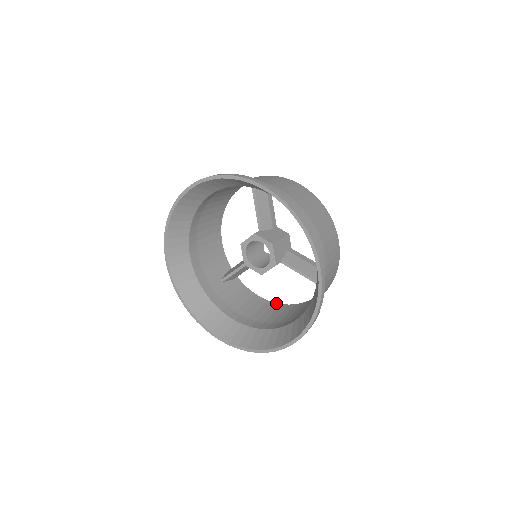
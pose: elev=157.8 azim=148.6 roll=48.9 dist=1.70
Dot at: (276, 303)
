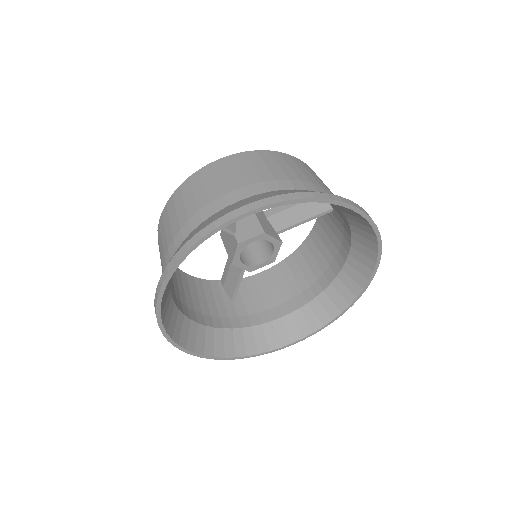
Dot at: (286, 259)
